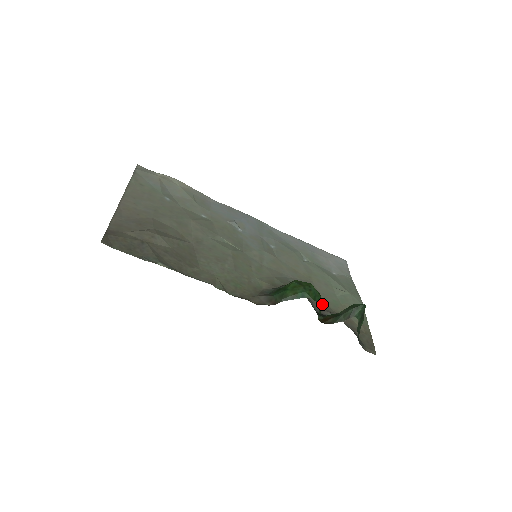
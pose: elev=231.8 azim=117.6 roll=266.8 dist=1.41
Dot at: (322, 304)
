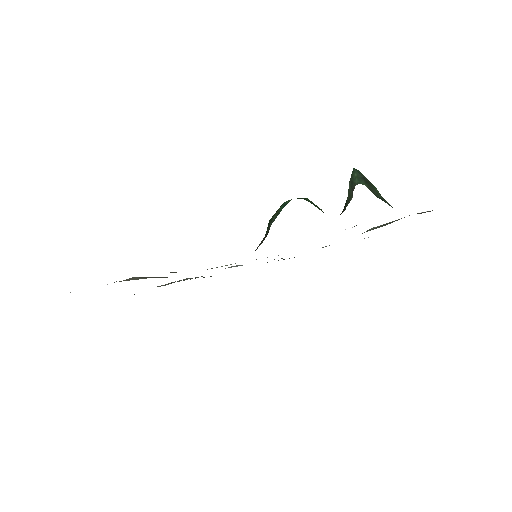
Dot at: occluded
